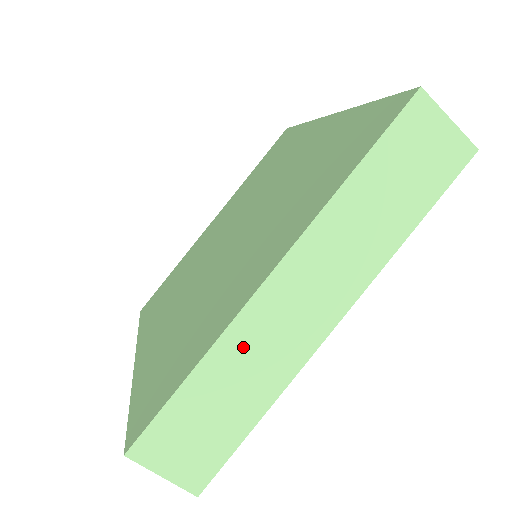
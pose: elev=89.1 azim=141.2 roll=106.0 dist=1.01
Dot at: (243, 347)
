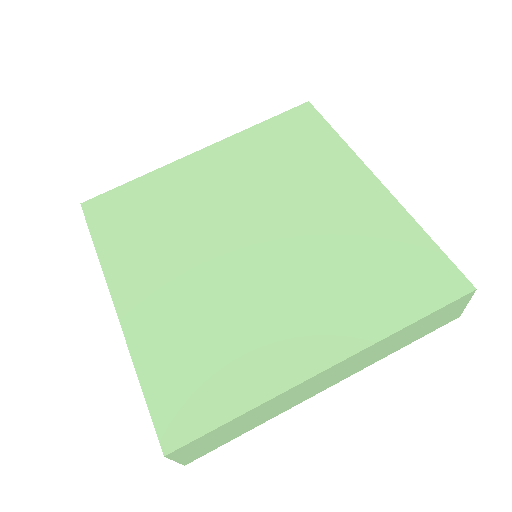
Dot at: (278, 402)
